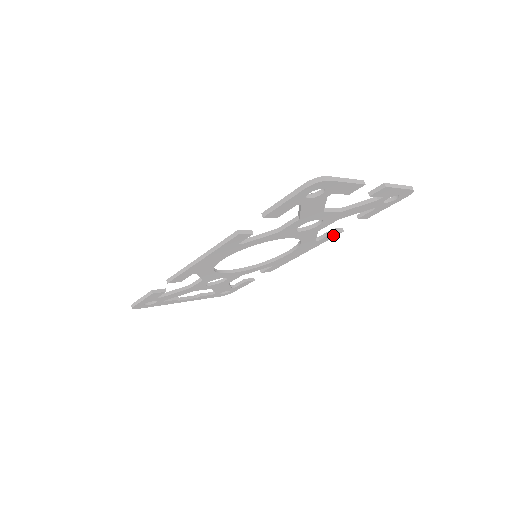
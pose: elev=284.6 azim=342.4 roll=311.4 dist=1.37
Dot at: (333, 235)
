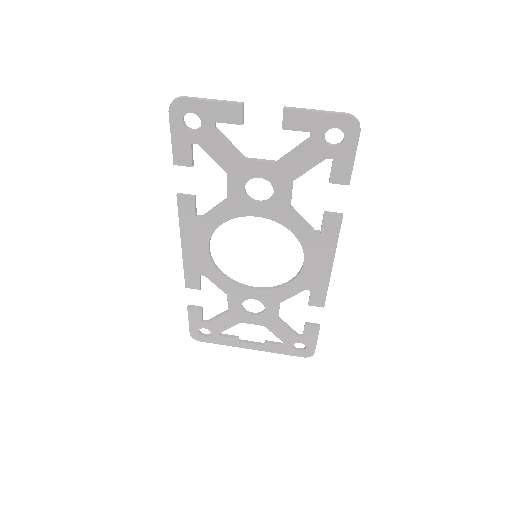
Dot at: (334, 223)
